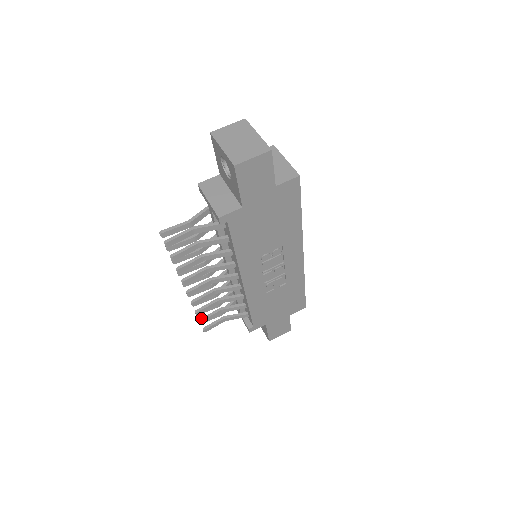
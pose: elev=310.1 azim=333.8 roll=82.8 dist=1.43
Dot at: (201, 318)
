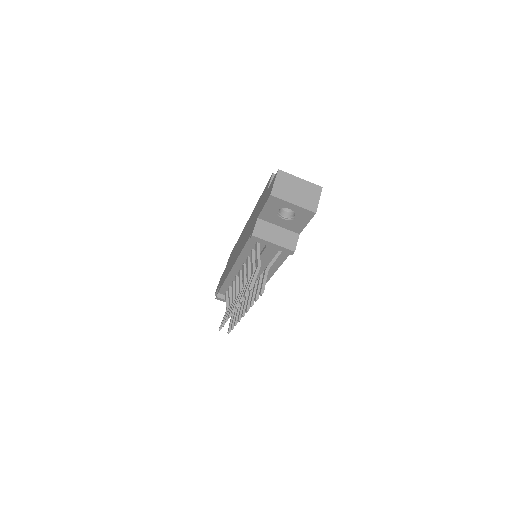
Dot at: (232, 326)
